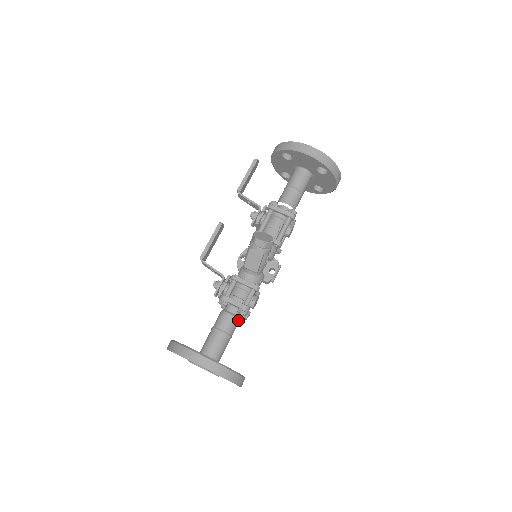
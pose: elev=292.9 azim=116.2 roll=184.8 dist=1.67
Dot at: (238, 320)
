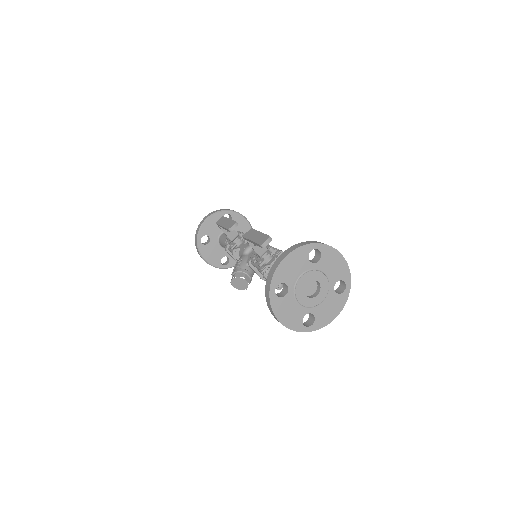
Dot at: occluded
